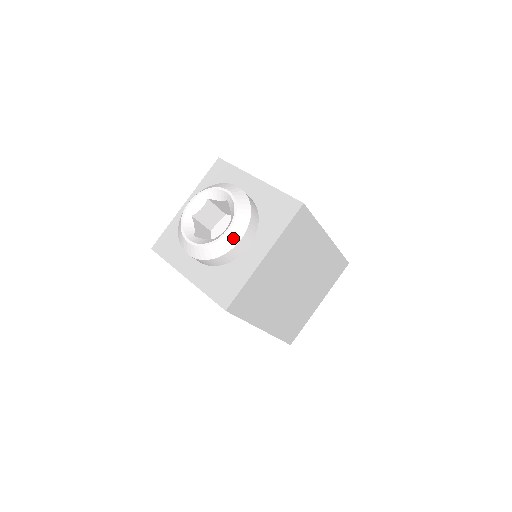
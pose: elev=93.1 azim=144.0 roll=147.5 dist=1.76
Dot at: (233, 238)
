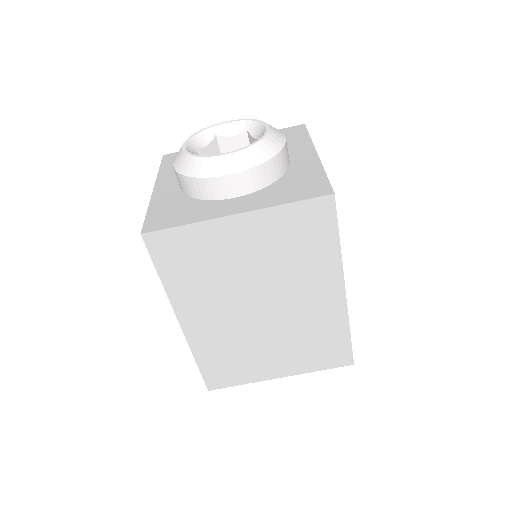
Dot at: (222, 166)
